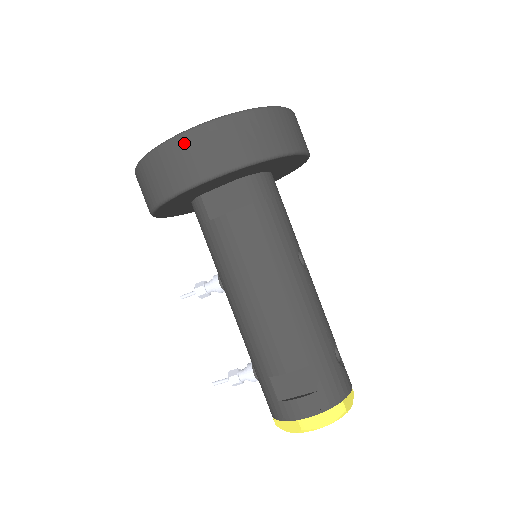
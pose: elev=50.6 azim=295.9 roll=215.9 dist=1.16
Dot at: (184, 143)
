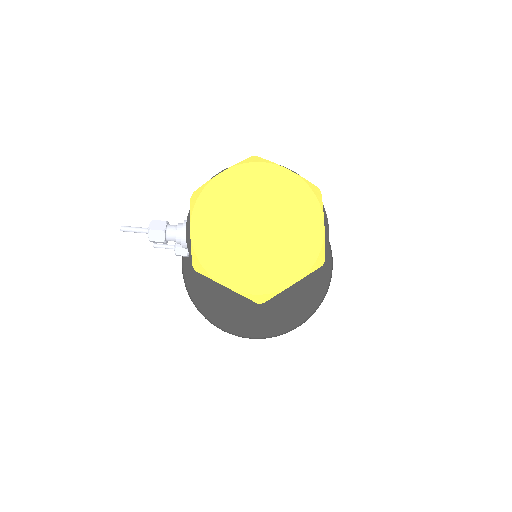
Dot at: occluded
